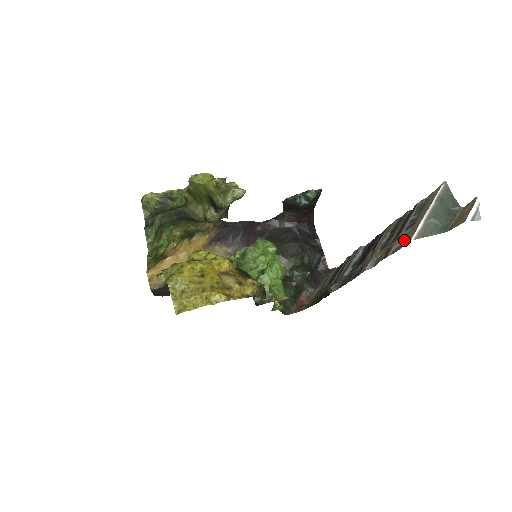
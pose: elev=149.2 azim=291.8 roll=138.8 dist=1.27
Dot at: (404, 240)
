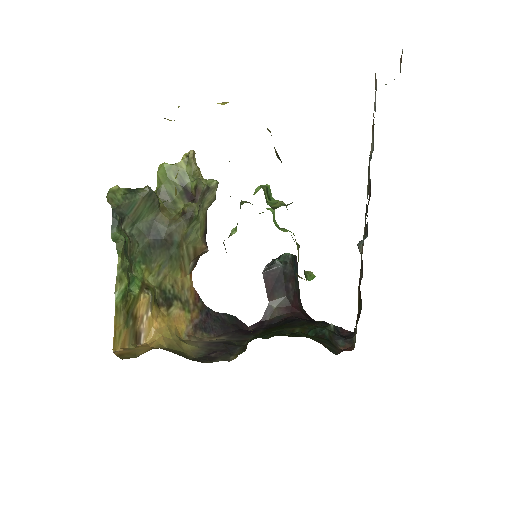
Dot at: occluded
